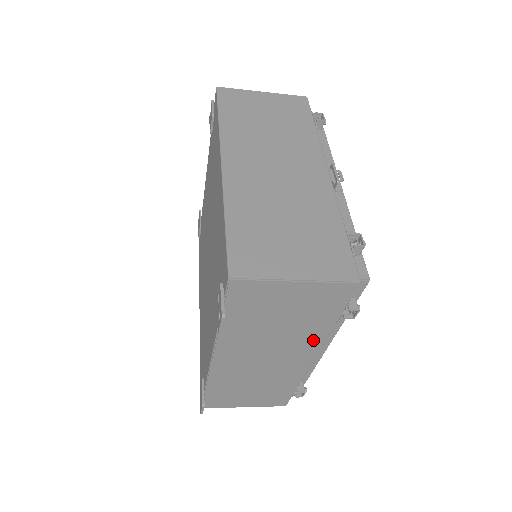
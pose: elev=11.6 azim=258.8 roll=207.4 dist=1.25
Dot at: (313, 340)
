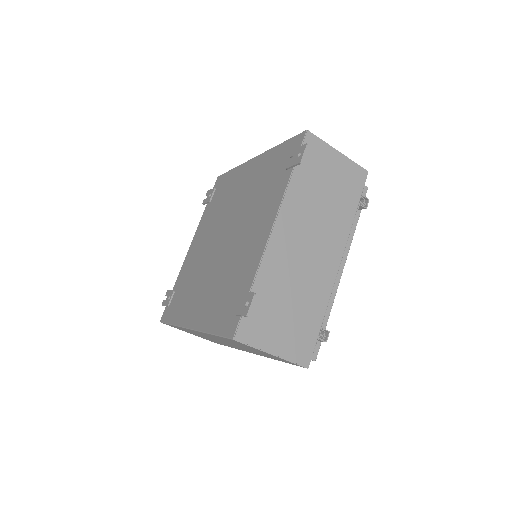
Dot at: (341, 232)
